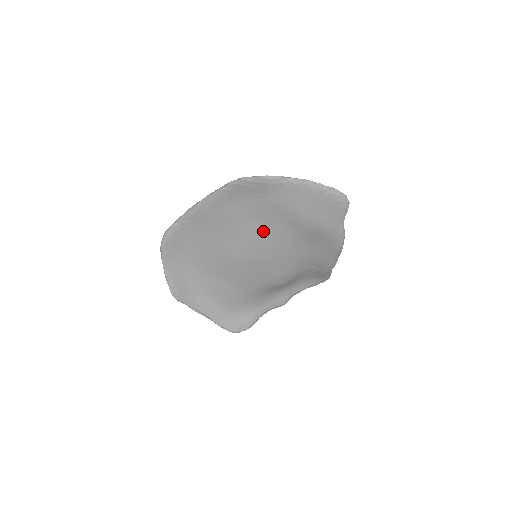
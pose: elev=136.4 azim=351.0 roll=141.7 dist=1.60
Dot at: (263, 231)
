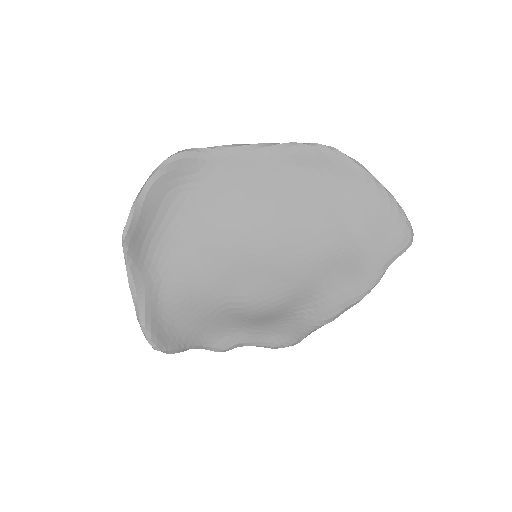
Dot at: (300, 223)
